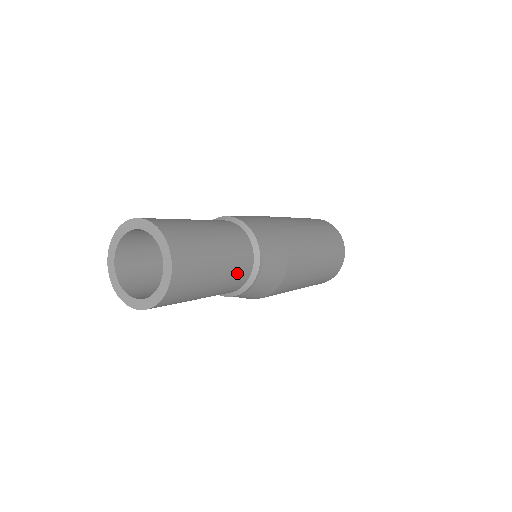
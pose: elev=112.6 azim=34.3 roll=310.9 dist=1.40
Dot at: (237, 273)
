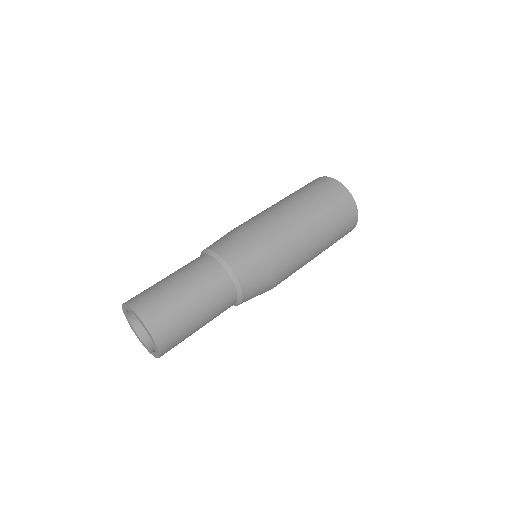
Dot at: (220, 300)
